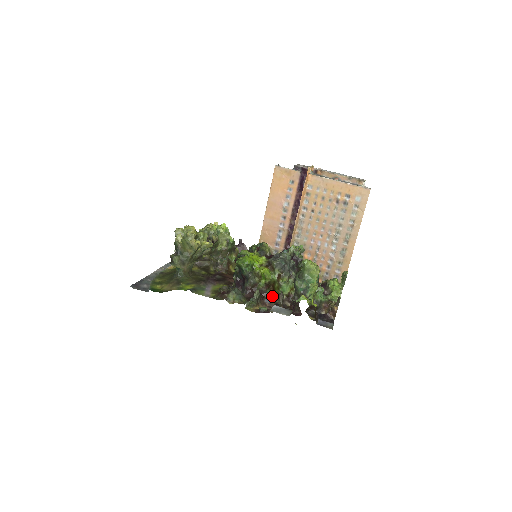
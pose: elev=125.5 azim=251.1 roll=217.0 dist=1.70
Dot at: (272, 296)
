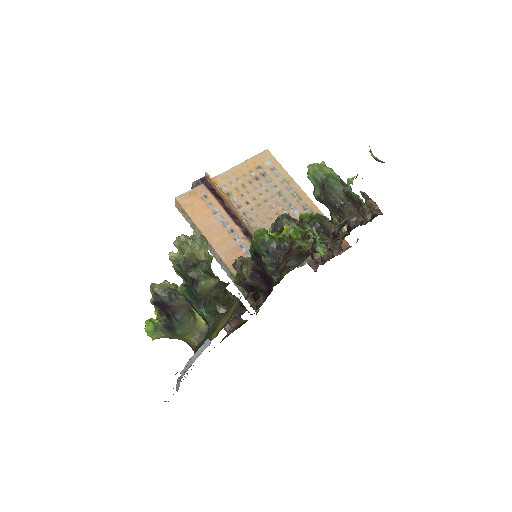
Dot at: occluded
